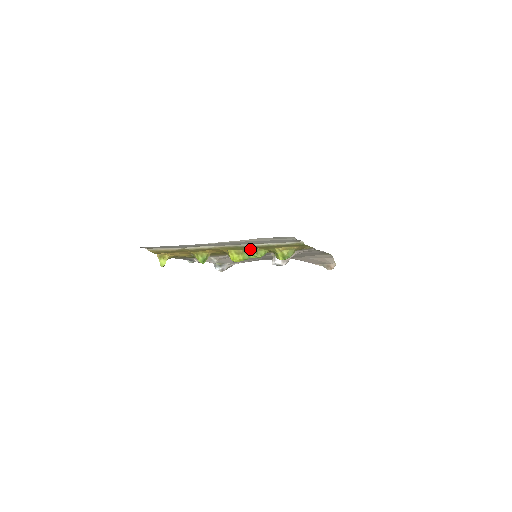
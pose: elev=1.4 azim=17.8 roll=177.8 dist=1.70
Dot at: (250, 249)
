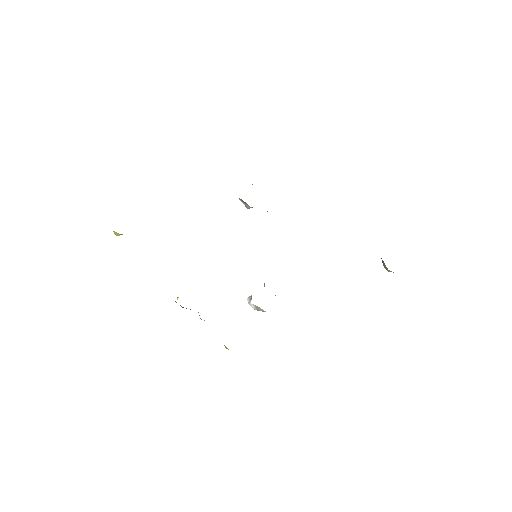
Dot at: occluded
